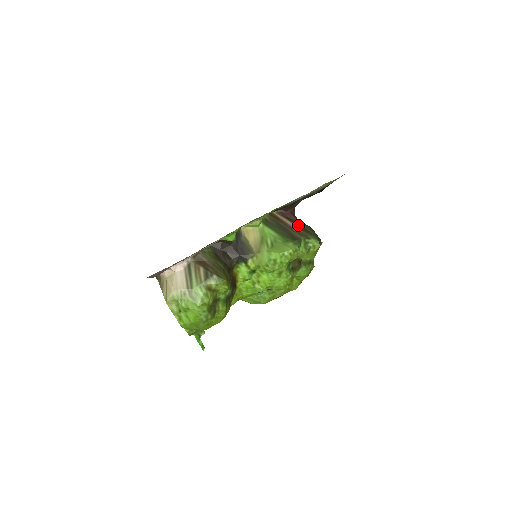
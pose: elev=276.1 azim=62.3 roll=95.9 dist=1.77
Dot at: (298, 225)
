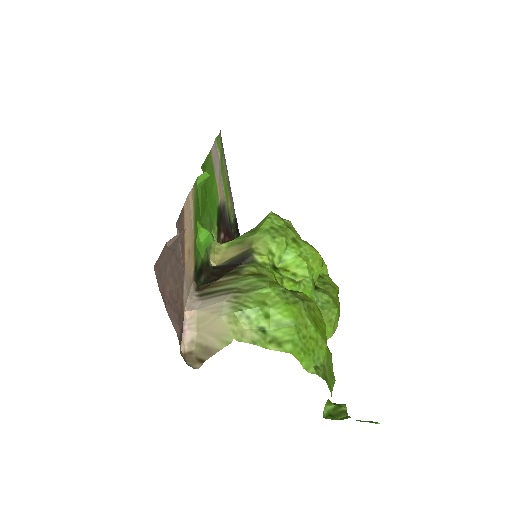
Dot at: occluded
